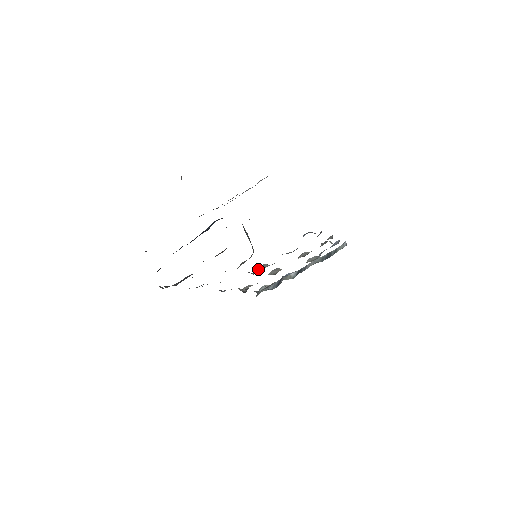
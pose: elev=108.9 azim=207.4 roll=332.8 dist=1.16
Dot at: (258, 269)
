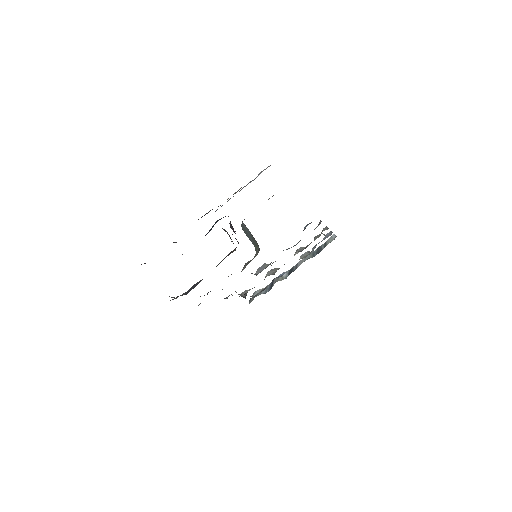
Dot at: (258, 270)
